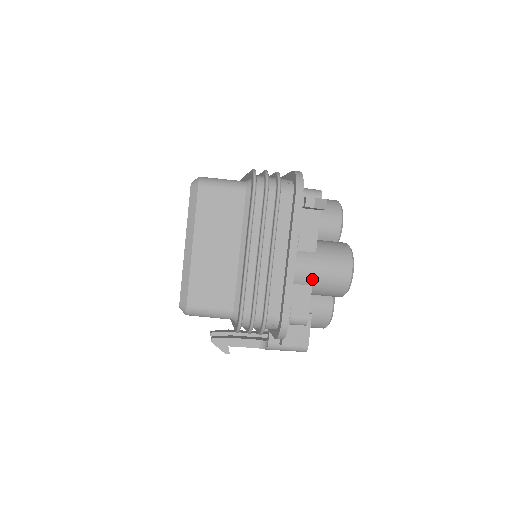
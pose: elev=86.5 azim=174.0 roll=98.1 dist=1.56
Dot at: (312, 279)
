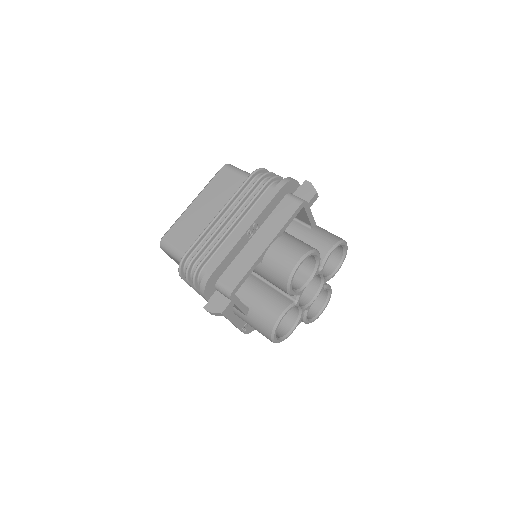
Dot at: occluded
